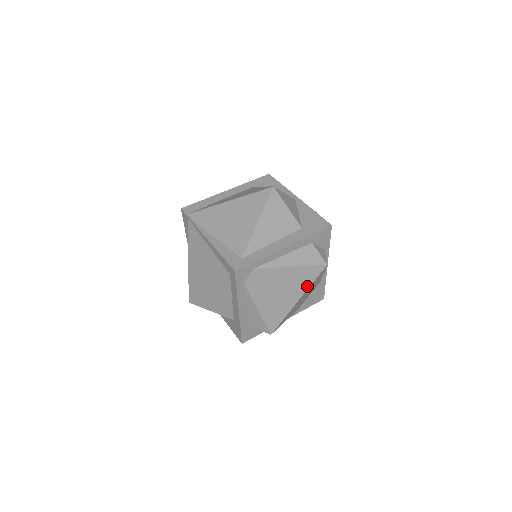
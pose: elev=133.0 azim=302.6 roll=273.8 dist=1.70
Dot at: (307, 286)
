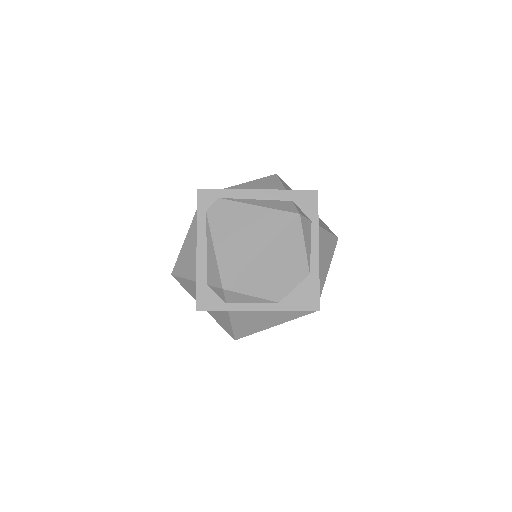
Dot at: (274, 235)
